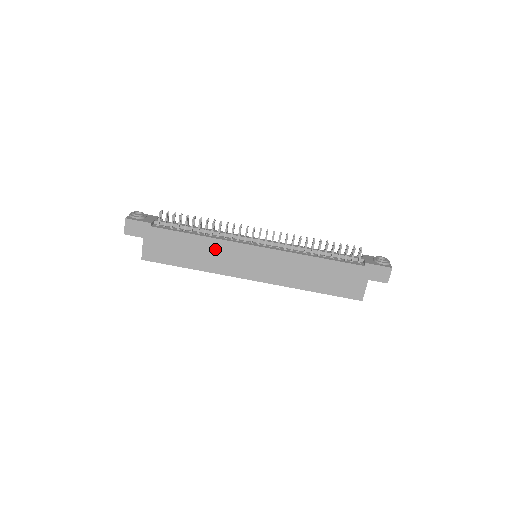
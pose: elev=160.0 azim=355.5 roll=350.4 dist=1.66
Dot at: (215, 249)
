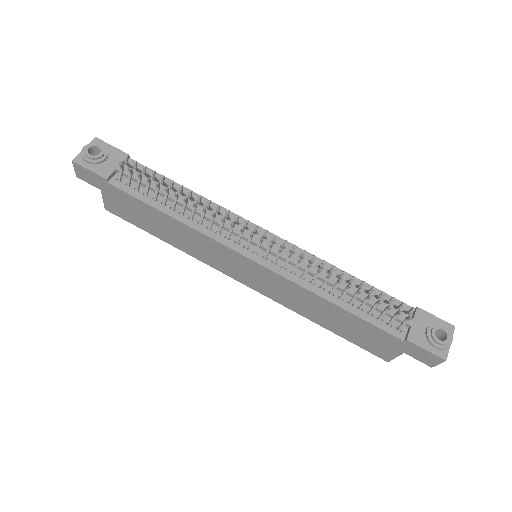
Dot at: (194, 238)
